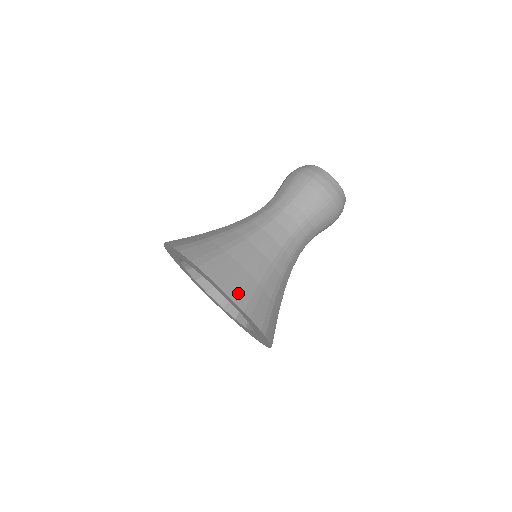
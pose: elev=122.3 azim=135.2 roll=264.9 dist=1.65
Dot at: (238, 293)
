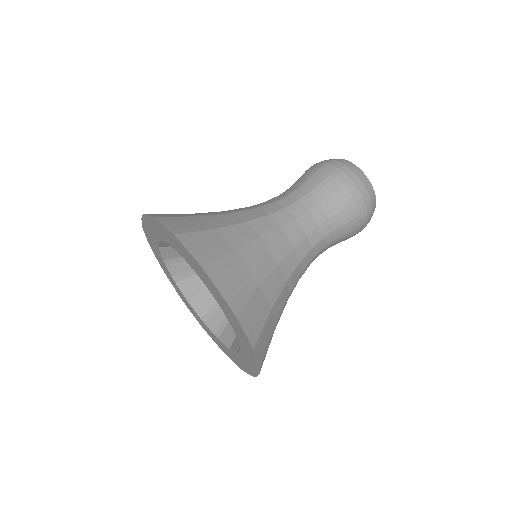
Dot at: (199, 247)
